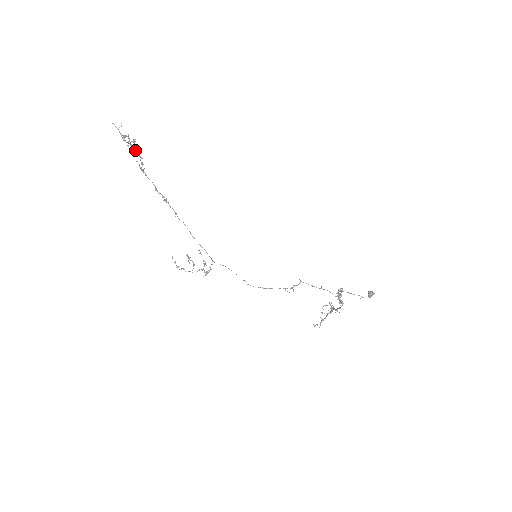
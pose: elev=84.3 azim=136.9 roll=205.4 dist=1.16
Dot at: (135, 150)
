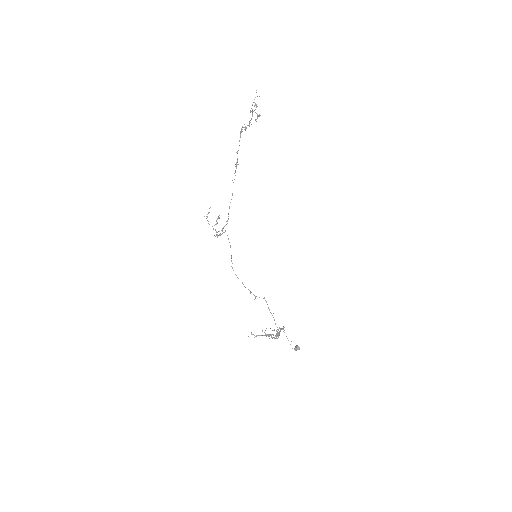
Dot at: occluded
